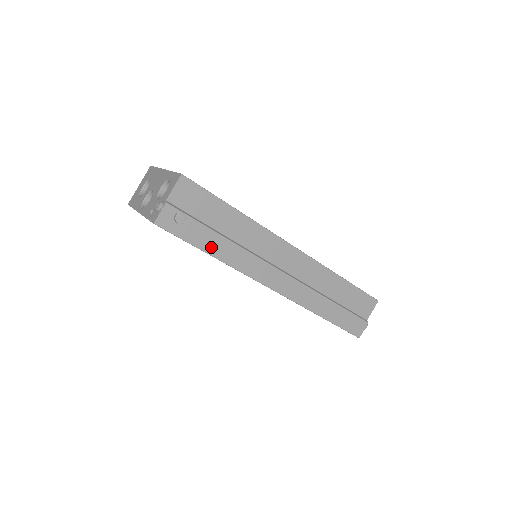
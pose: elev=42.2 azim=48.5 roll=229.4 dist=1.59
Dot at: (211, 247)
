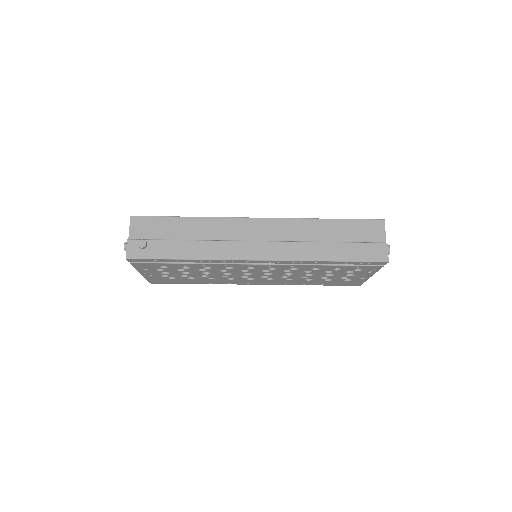
Dot at: (181, 253)
